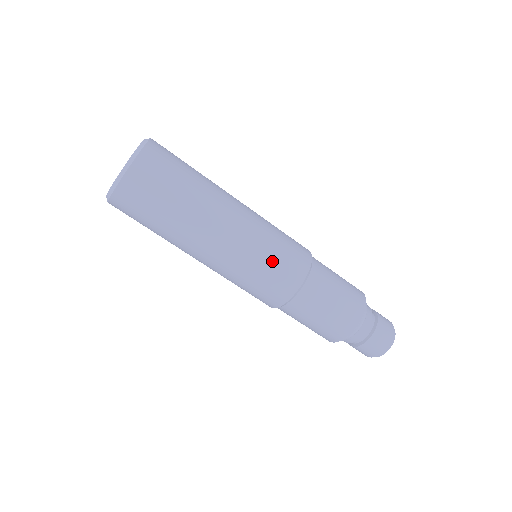
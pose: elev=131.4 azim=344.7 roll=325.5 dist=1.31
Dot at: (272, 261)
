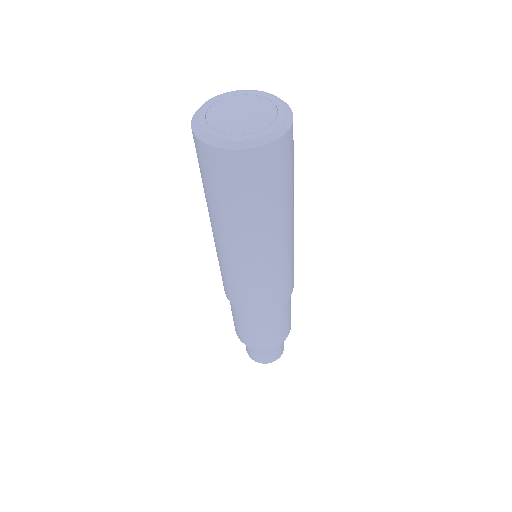
Dot at: (245, 289)
